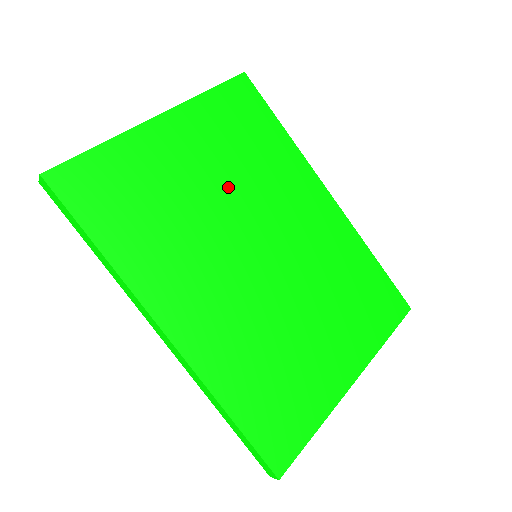
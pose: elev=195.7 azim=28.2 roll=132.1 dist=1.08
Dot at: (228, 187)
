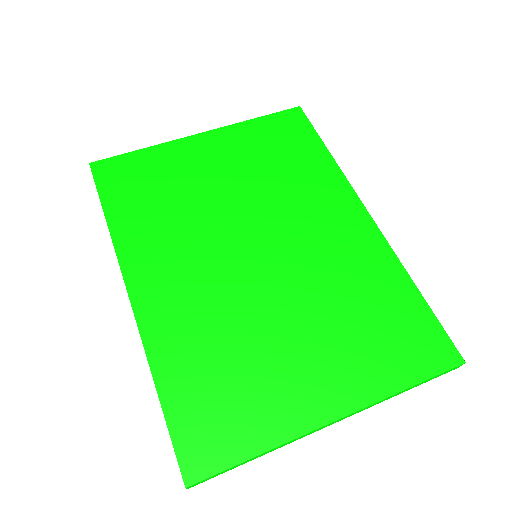
Dot at: (245, 191)
